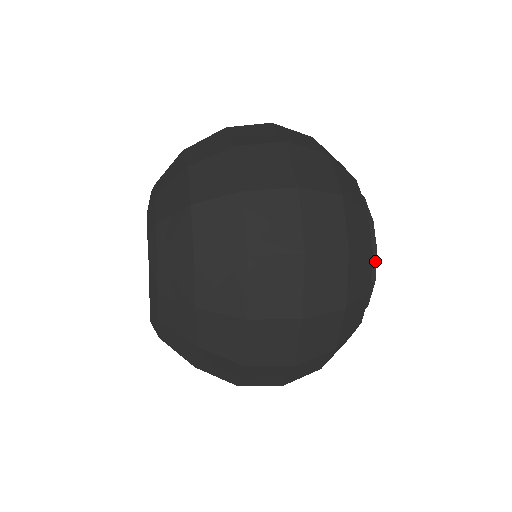
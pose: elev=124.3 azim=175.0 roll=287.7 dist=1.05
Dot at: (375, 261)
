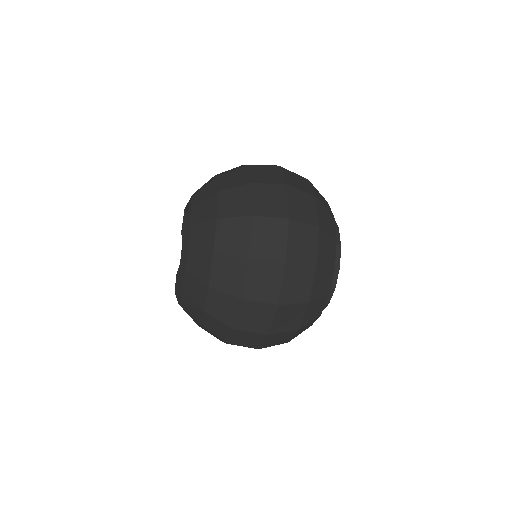
Dot at: (332, 293)
